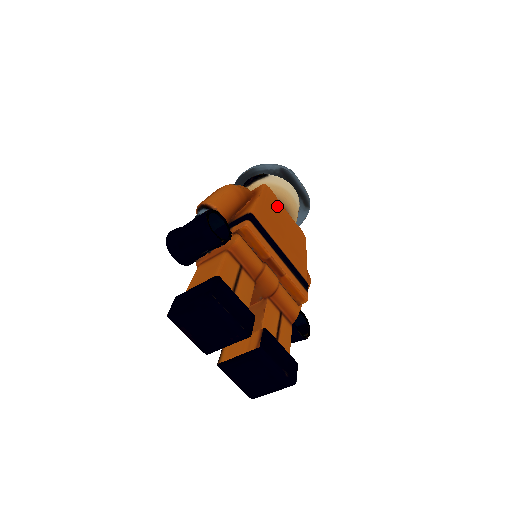
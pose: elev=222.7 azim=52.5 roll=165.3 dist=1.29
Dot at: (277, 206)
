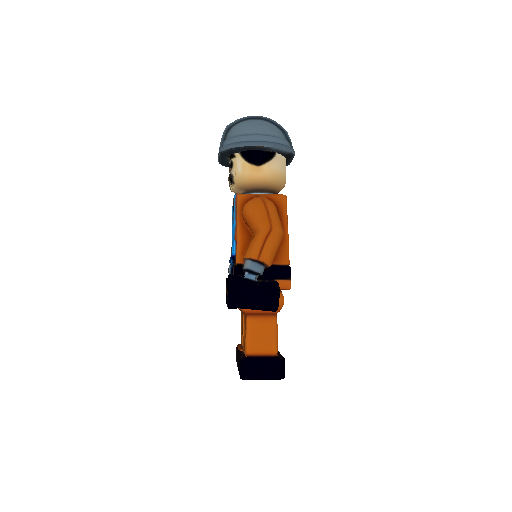
Dot at: occluded
